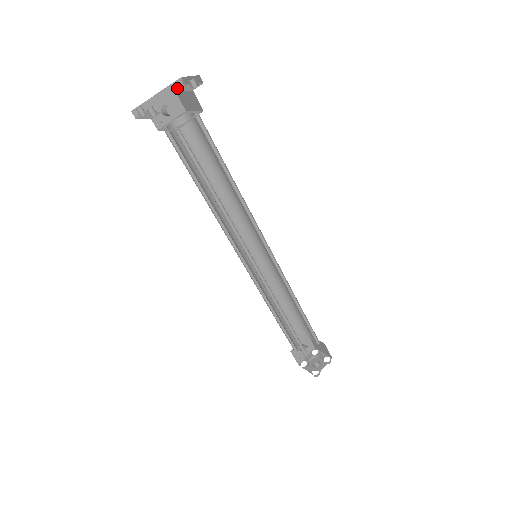
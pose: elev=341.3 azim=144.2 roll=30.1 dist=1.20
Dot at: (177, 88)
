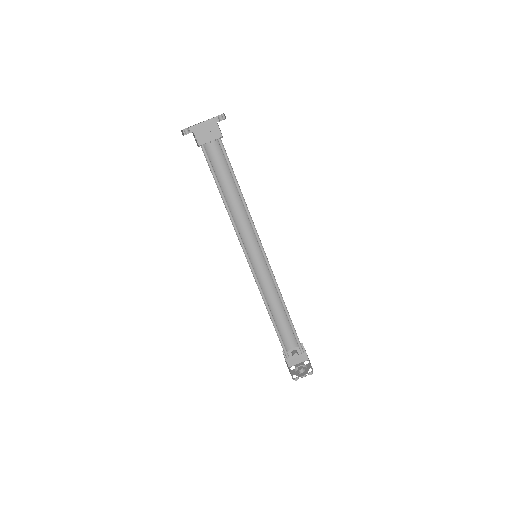
Dot at: occluded
